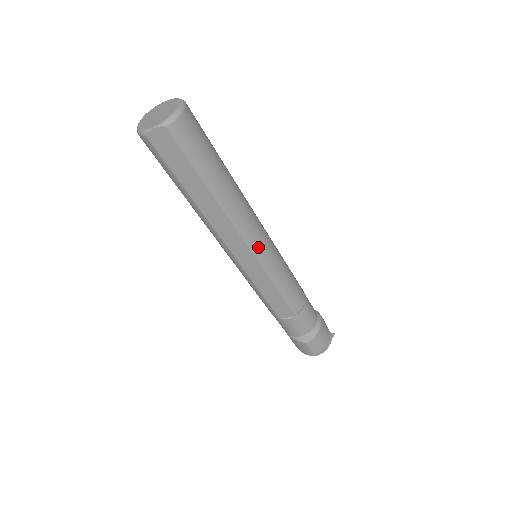
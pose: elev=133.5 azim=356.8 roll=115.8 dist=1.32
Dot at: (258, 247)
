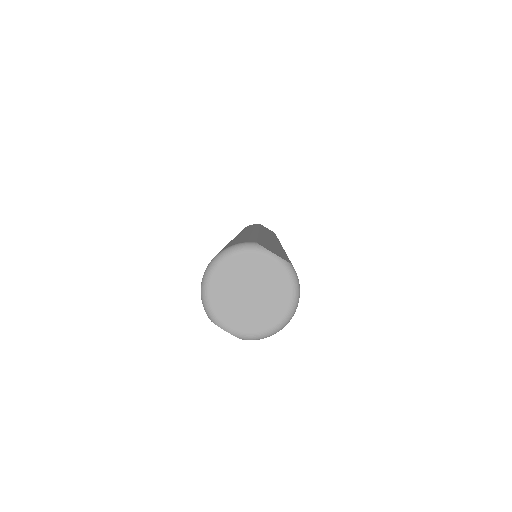
Dot at: occluded
